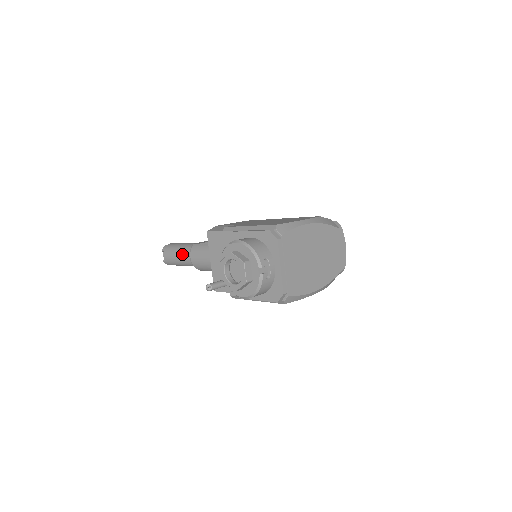
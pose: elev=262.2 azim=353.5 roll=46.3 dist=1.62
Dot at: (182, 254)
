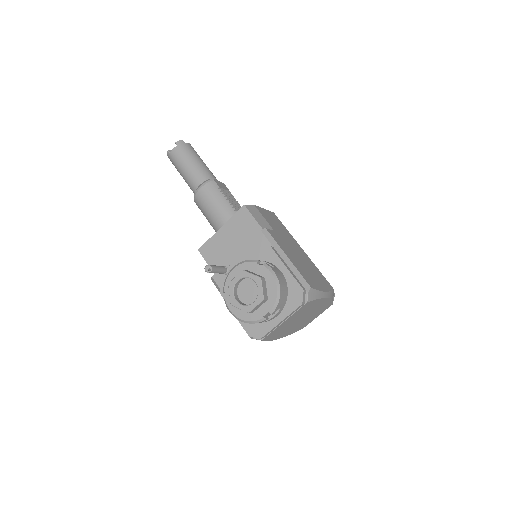
Dot at: (194, 173)
